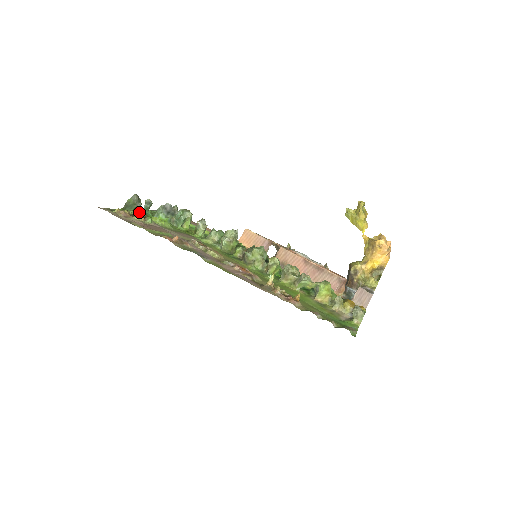
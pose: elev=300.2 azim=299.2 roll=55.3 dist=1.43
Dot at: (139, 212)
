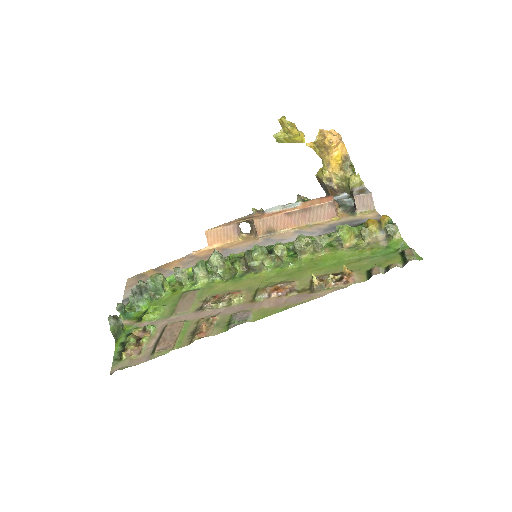
Dot at: (133, 330)
